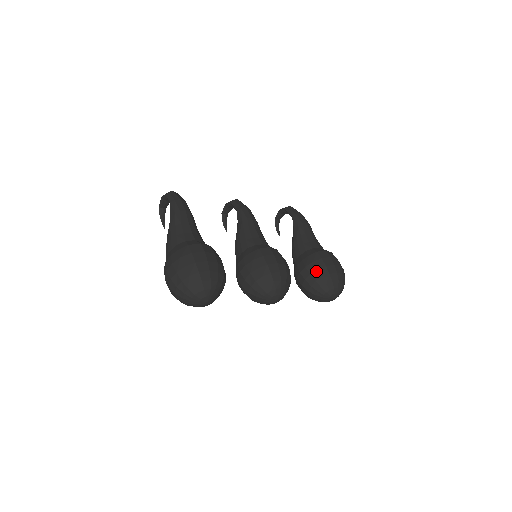
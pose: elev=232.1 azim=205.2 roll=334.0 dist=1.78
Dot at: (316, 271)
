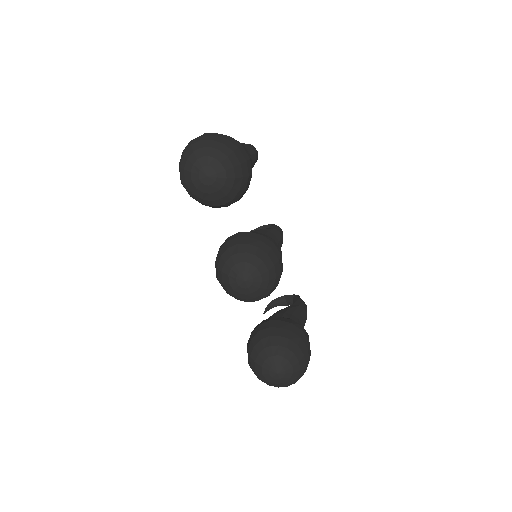
Dot at: (288, 330)
